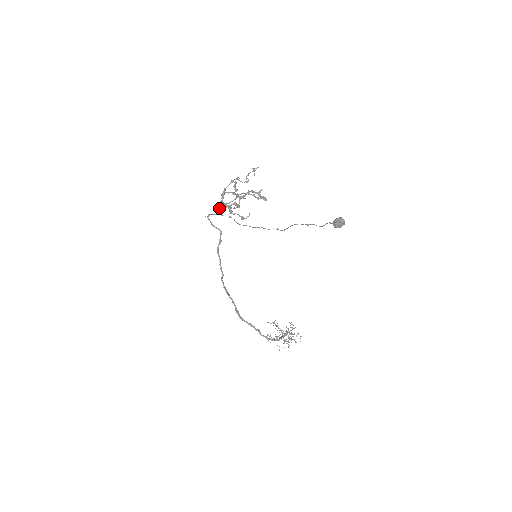
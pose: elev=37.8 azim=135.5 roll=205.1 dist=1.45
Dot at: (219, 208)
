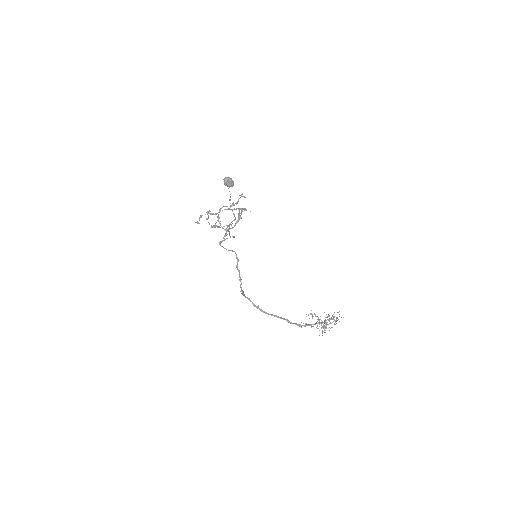
Dot at: (225, 235)
